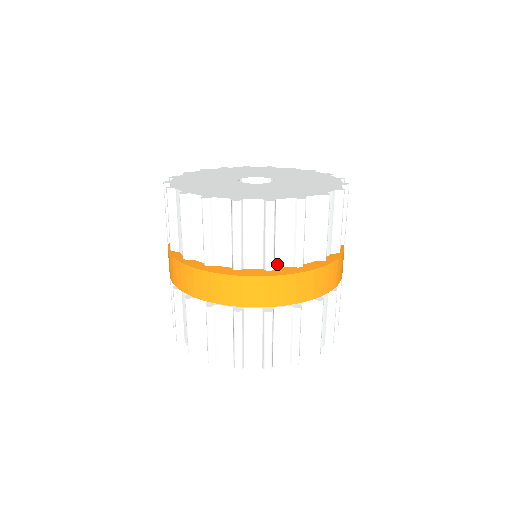
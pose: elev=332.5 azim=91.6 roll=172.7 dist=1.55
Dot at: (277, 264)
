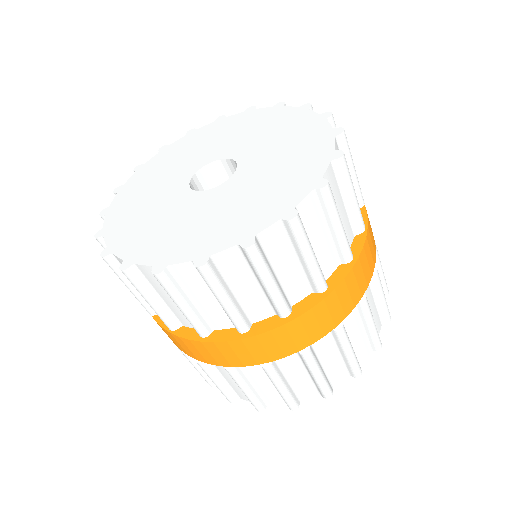
Dot at: (215, 326)
